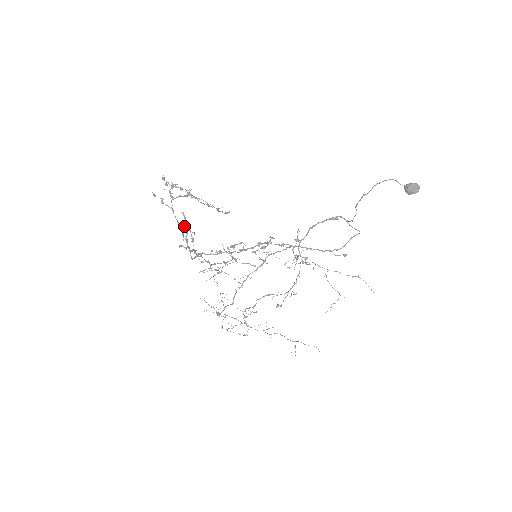
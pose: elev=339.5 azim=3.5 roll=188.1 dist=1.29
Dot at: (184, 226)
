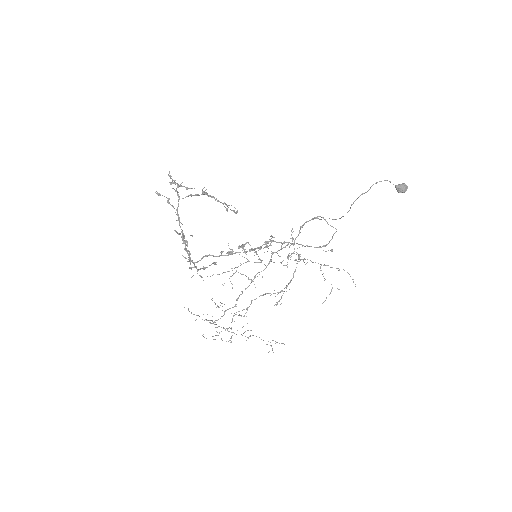
Dot at: (174, 230)
